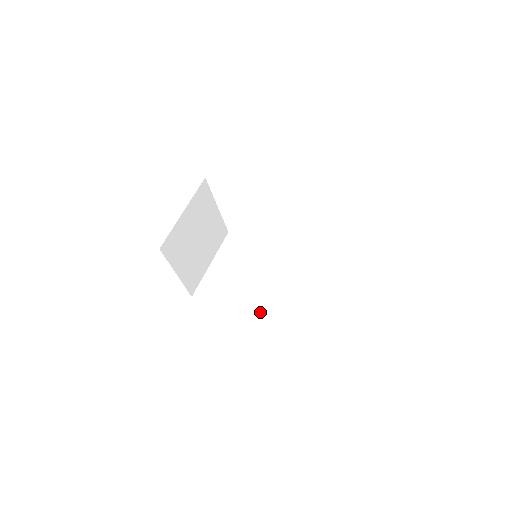
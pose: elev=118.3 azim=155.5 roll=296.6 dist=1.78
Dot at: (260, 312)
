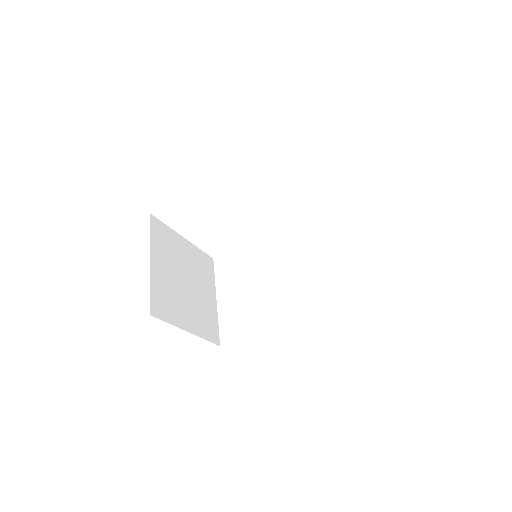
Dot at: (300, 312)
